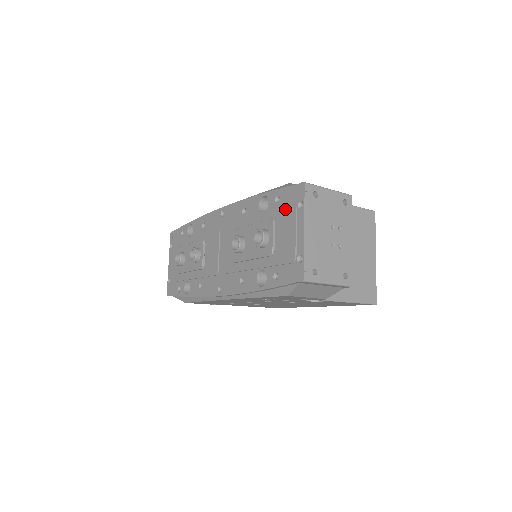
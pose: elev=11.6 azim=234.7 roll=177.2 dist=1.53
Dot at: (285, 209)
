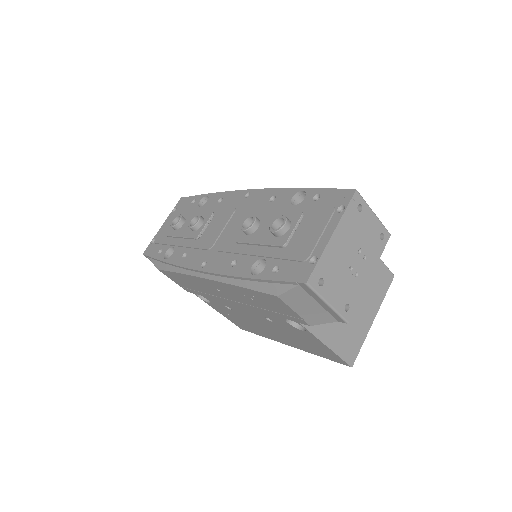
Dot at: (321, 208)
